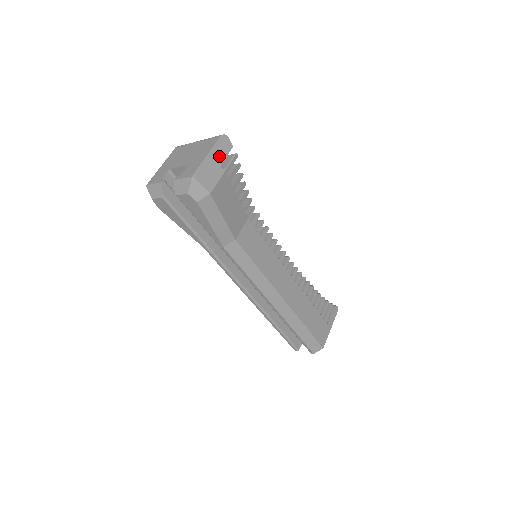
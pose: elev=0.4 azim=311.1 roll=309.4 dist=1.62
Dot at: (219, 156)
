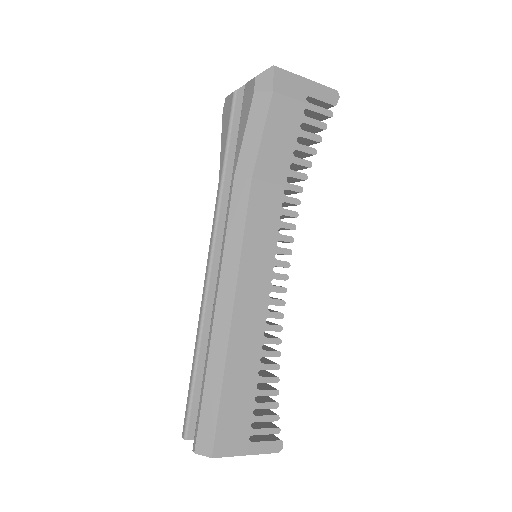
Dot at: (315, 91)
